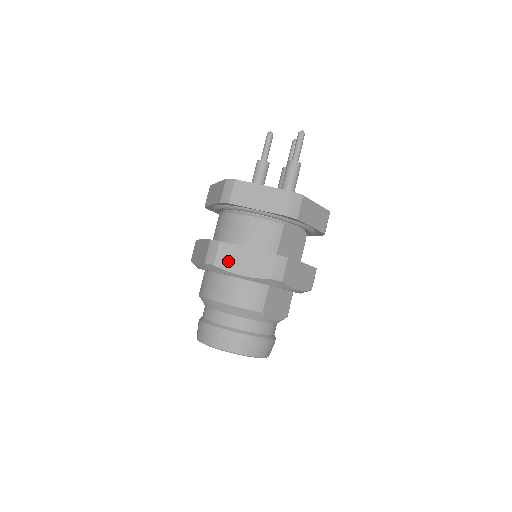
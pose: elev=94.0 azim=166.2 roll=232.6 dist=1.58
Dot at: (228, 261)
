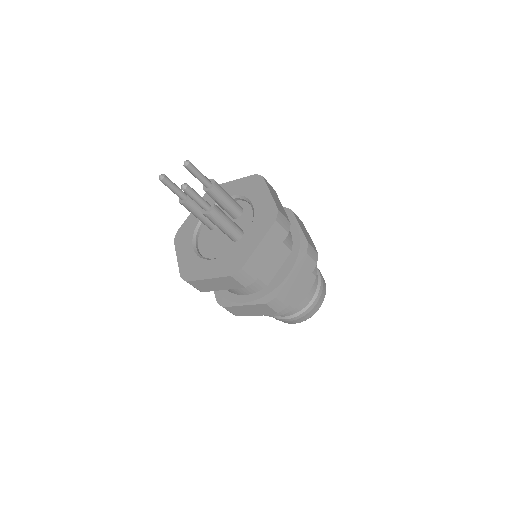
Dot at: (241, 313)
